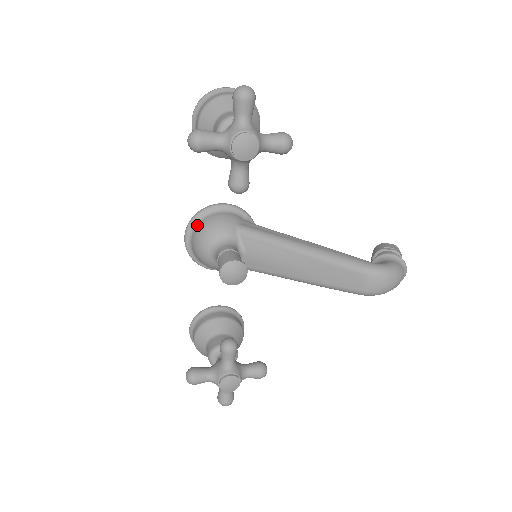
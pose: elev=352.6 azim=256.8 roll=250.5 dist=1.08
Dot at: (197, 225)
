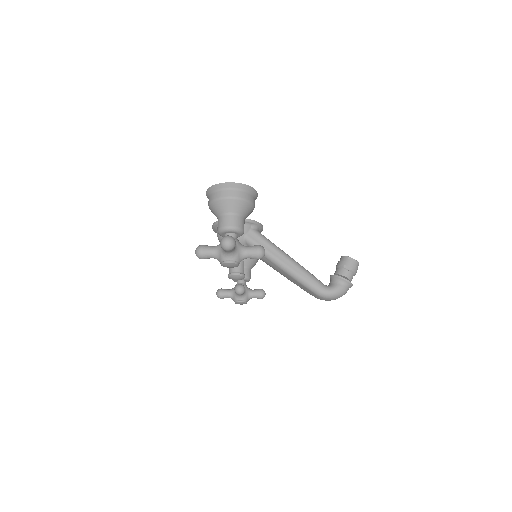
Dot at: occluded
